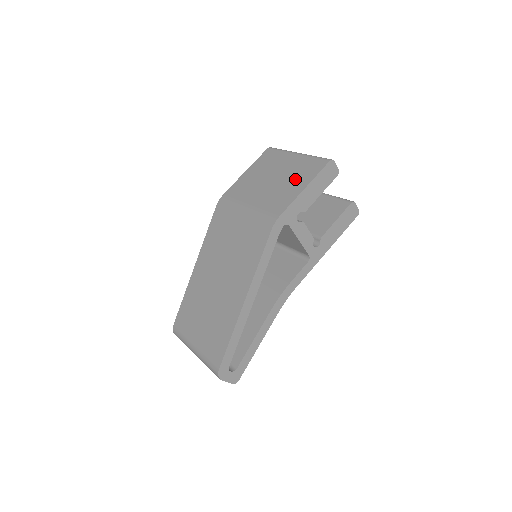
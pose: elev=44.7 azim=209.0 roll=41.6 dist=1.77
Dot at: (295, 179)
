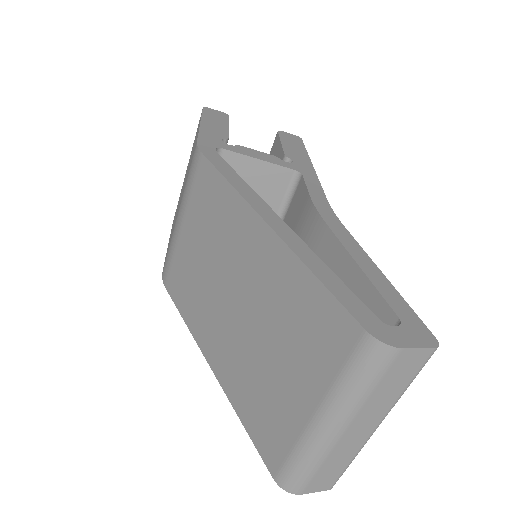
Dot at: occluded
